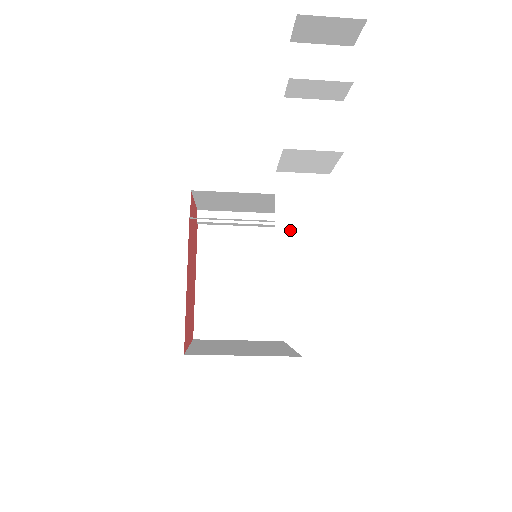
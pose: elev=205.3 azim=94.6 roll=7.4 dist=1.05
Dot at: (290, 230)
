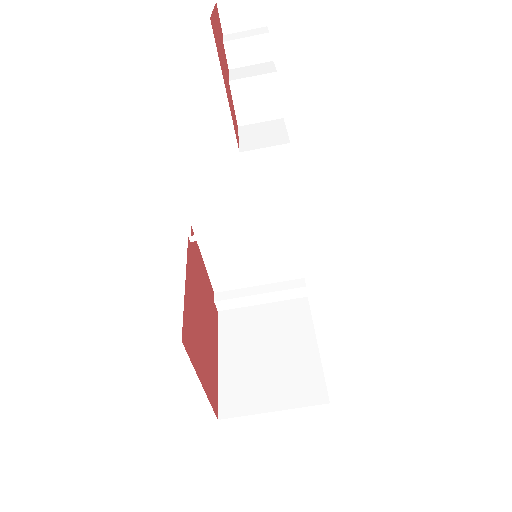
Dot at: (253, 145)
